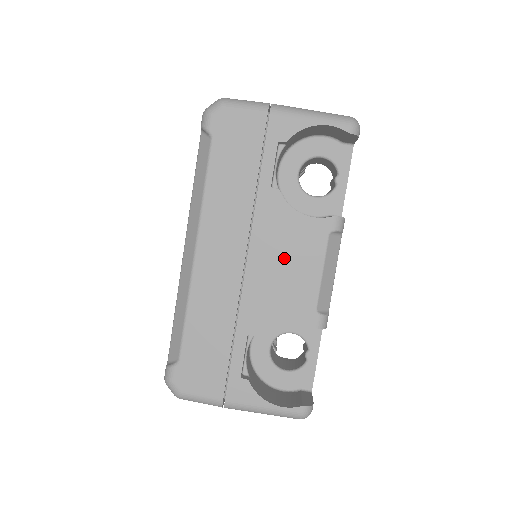
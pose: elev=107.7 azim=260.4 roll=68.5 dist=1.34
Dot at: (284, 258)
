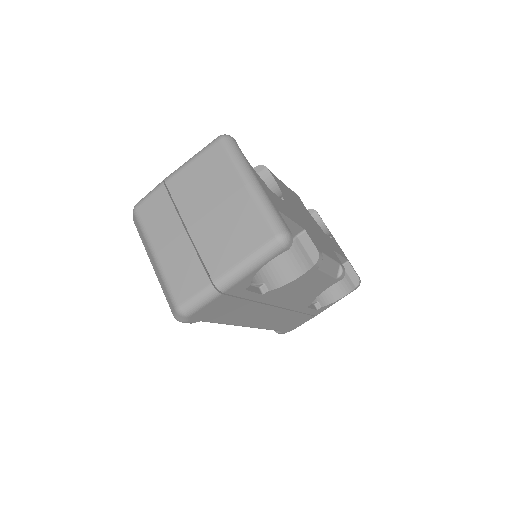
Dot at: (300, 291)
